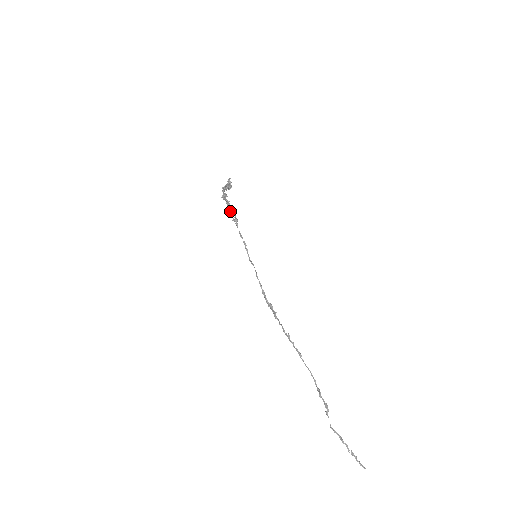
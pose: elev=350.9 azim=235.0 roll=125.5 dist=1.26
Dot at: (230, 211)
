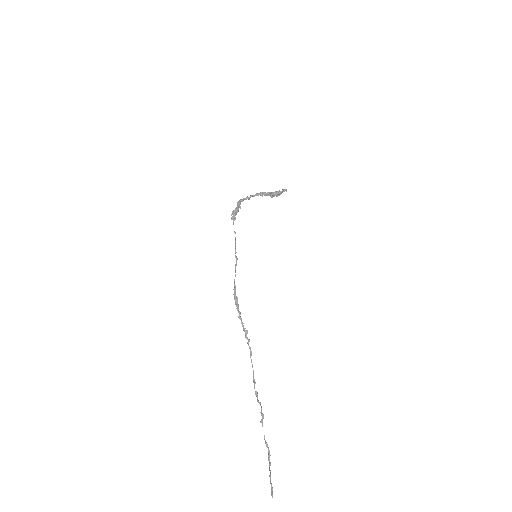
Dot at: (233, 210)
